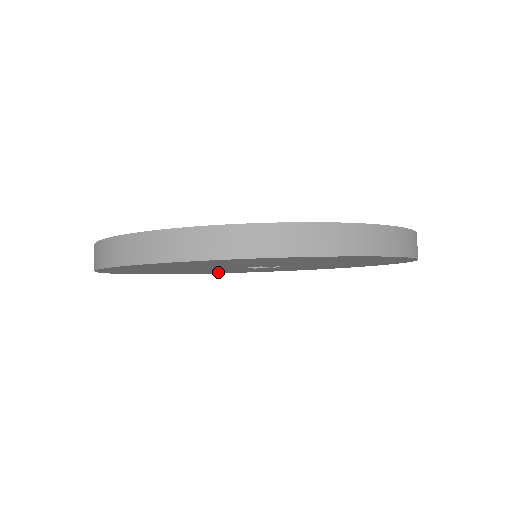
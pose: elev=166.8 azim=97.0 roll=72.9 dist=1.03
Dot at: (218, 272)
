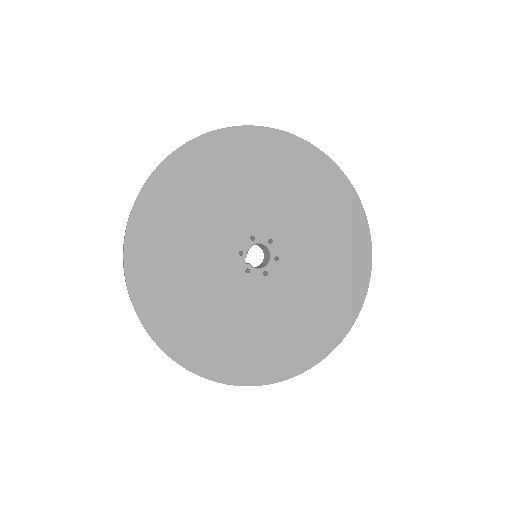
Dot at: occluded
